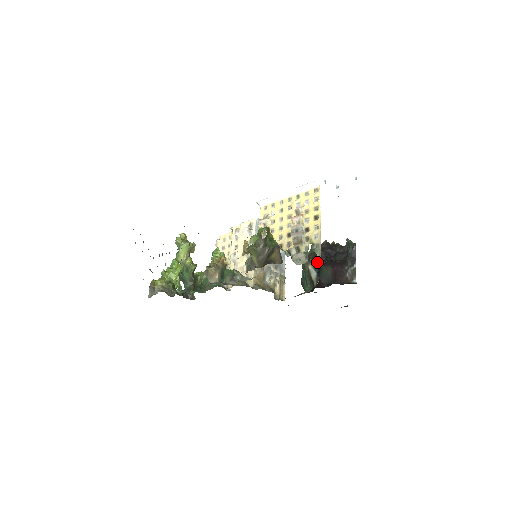
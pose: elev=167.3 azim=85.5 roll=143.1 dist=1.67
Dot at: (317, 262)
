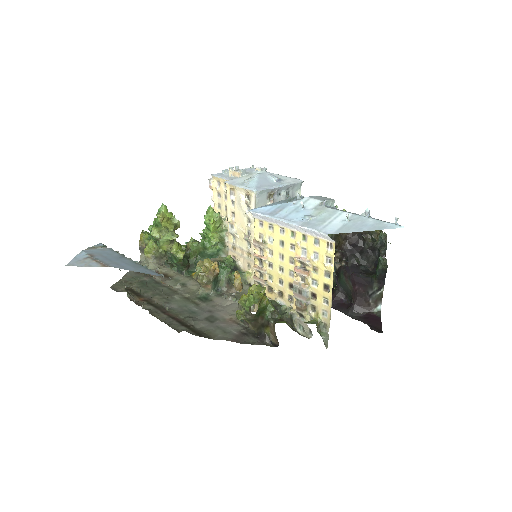
Dot at: (336, 259)
